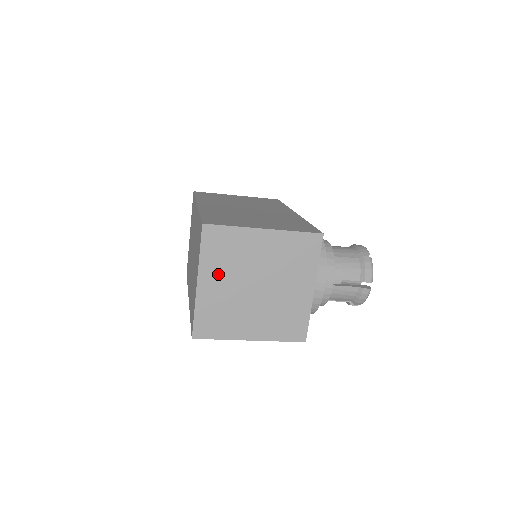
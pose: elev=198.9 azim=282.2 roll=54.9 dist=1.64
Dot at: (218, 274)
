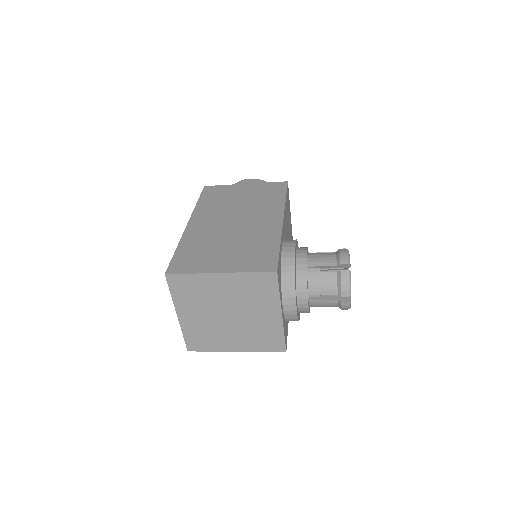
Dot at: (192, 308)
